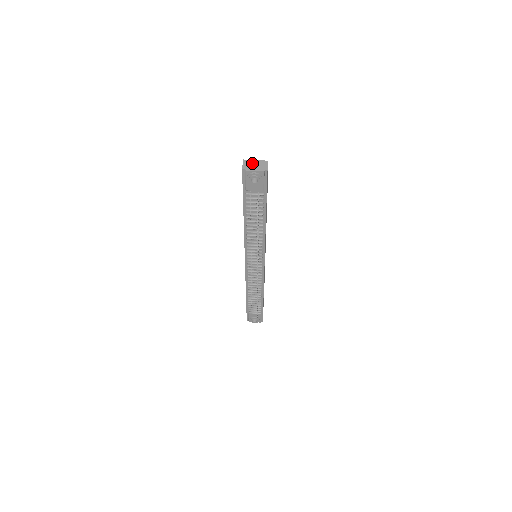
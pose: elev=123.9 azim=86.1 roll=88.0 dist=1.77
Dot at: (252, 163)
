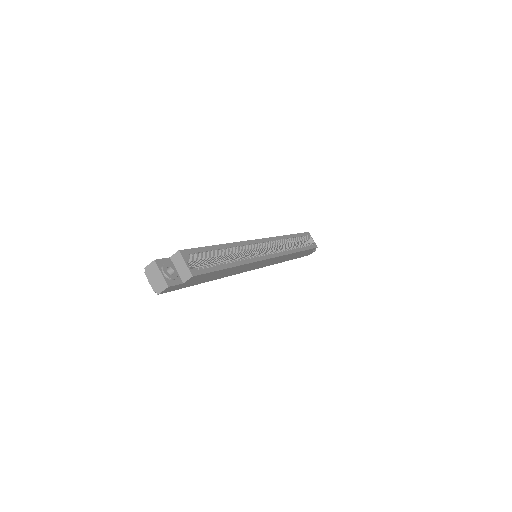
Dot at: (156, 273)
